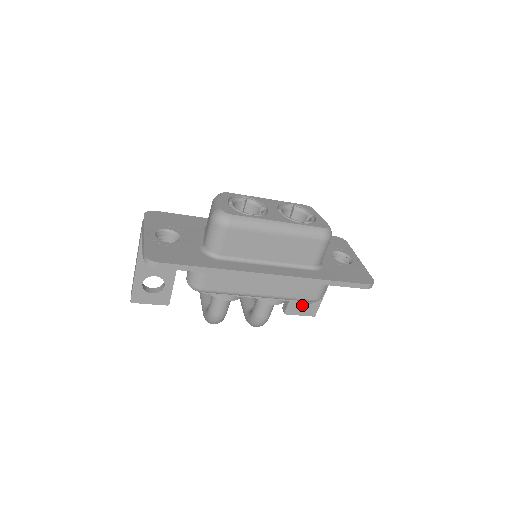
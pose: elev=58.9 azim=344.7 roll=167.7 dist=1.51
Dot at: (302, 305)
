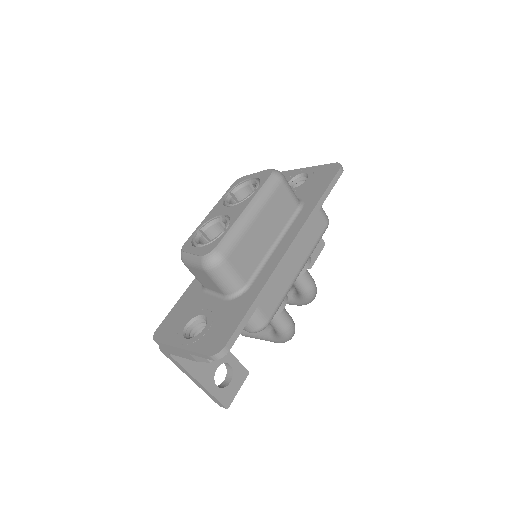
Dot at: occluded
